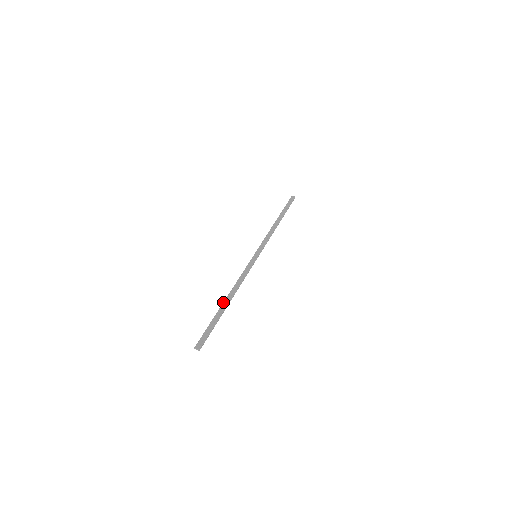
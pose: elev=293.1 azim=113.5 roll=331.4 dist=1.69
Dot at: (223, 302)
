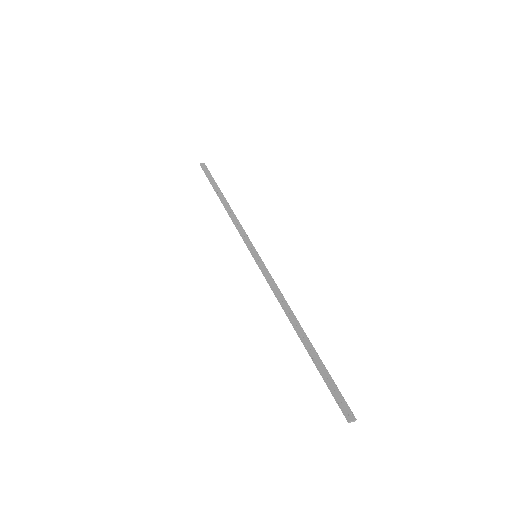
Dot at: (300, 337)
